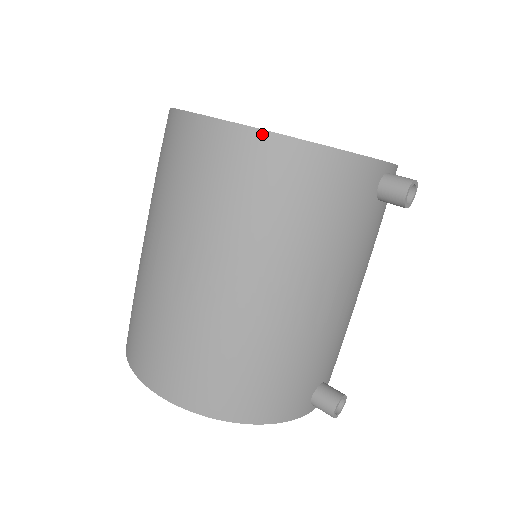
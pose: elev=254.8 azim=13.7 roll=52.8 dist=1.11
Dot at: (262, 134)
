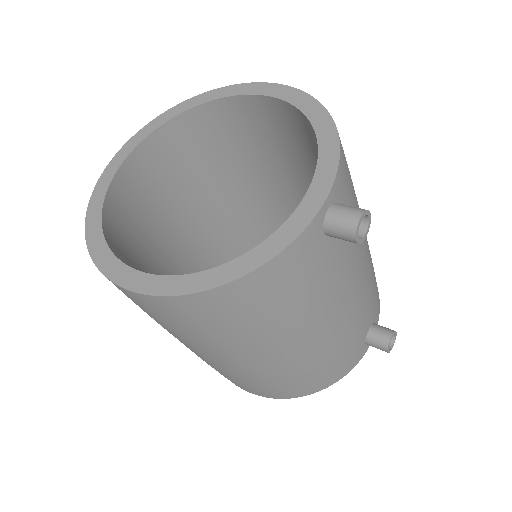
Dot at: (179, 298)
